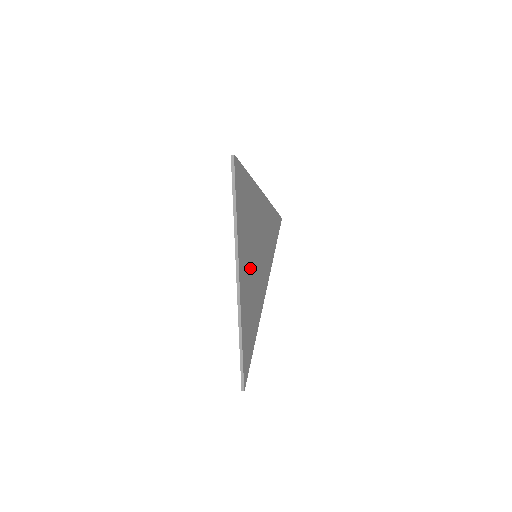
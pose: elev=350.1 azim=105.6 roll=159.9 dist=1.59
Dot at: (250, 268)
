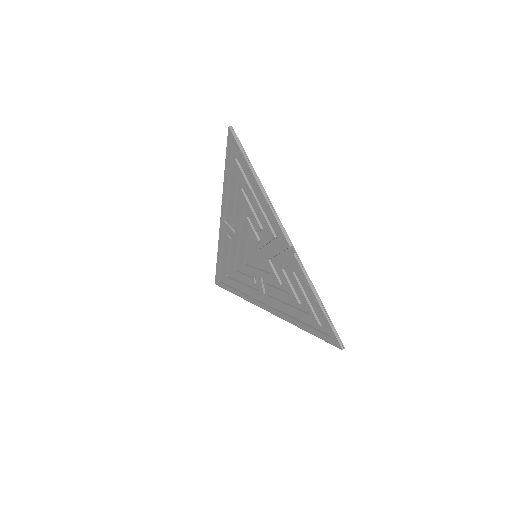
Dot at: occluded
